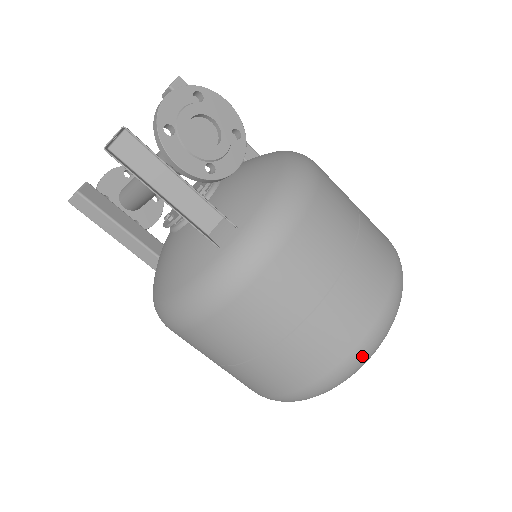
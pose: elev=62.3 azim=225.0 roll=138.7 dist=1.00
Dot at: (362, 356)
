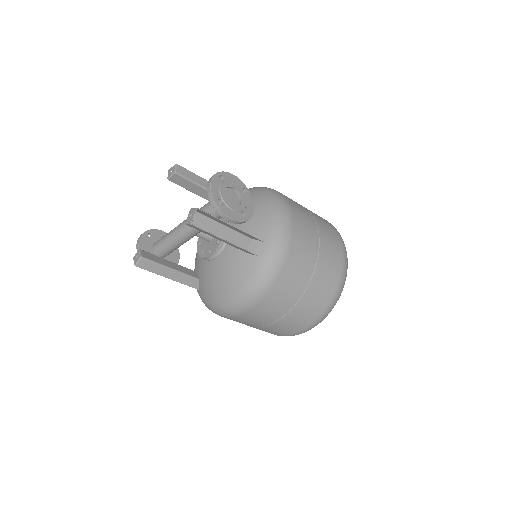
Dot at: (342, 285)
